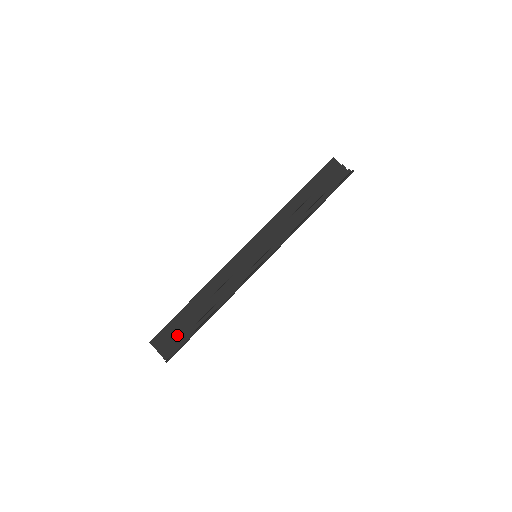
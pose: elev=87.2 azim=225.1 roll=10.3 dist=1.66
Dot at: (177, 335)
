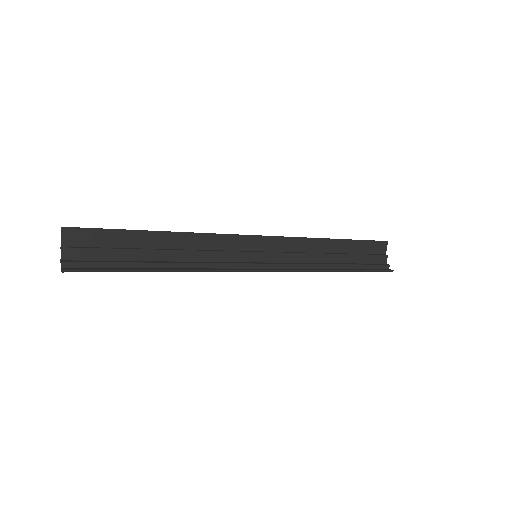
Dot at: (103, 252)
